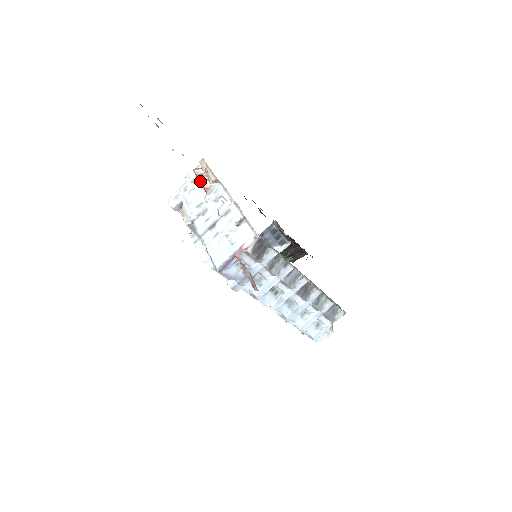
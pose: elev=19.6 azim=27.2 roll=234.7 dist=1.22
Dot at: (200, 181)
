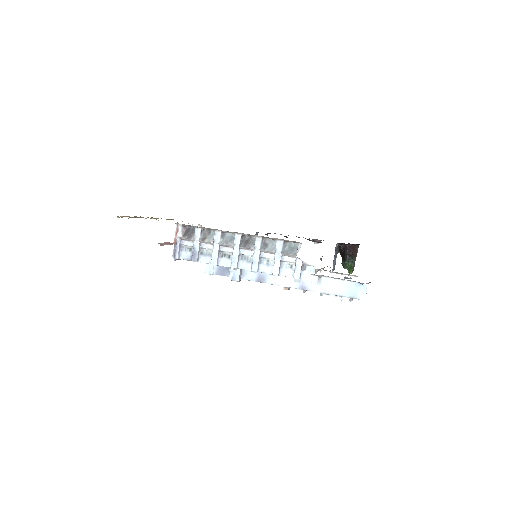
Dot at: occluded
